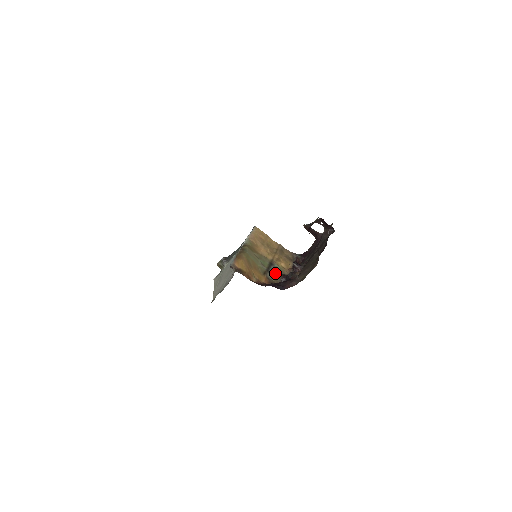
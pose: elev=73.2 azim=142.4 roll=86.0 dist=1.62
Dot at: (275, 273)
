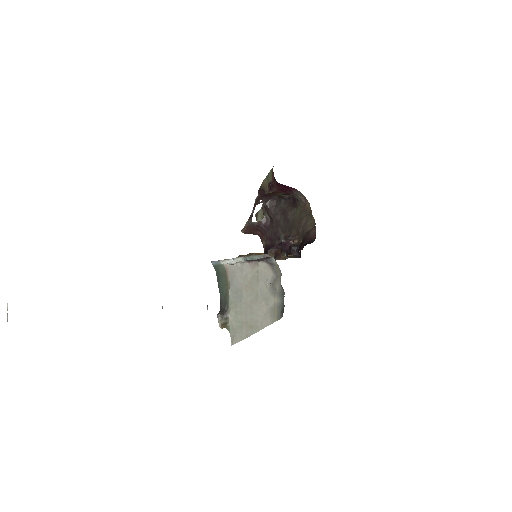
Dot at: occluded
